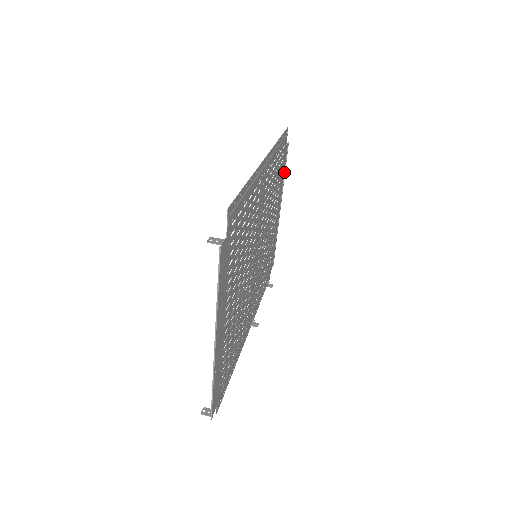
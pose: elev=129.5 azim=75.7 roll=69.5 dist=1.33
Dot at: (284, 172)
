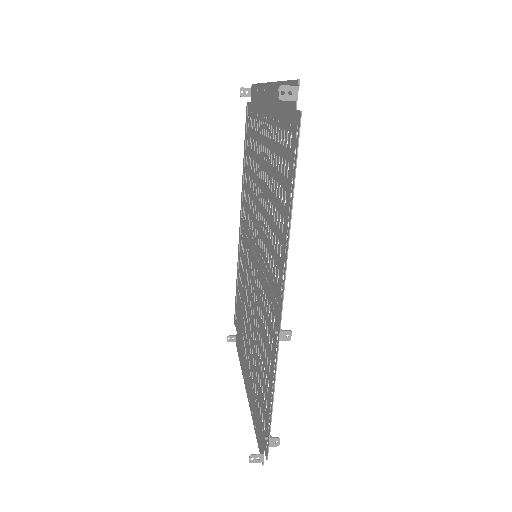
Dot at: (240, 361)
